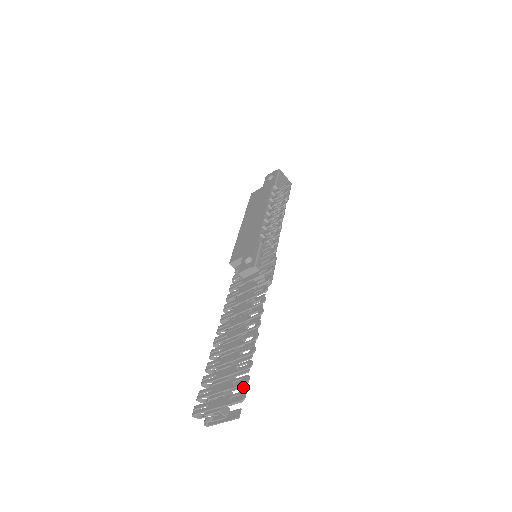
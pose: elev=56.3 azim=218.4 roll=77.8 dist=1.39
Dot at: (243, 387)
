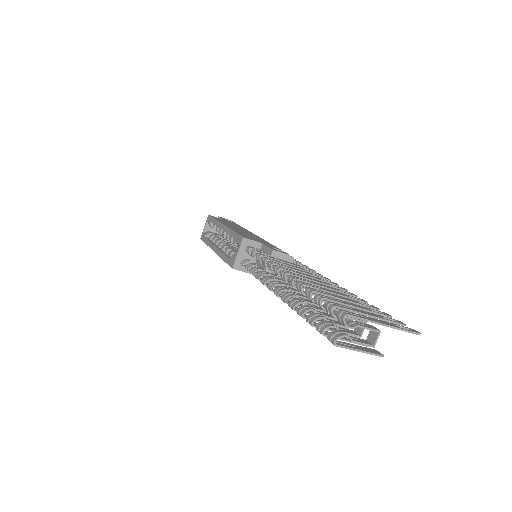
Dot at: (354, 336)
